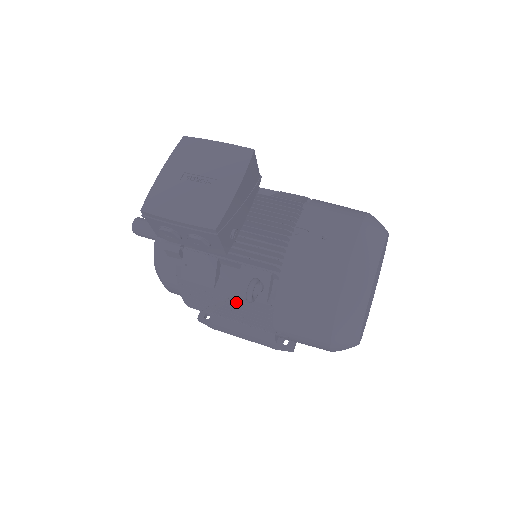
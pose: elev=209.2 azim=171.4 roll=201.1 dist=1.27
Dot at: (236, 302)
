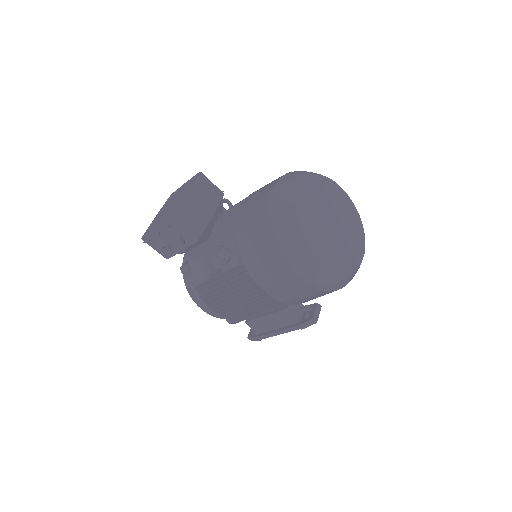
Dot at: (228, 280)
